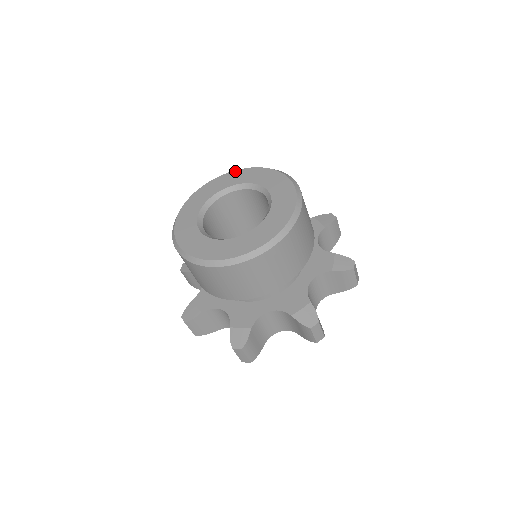
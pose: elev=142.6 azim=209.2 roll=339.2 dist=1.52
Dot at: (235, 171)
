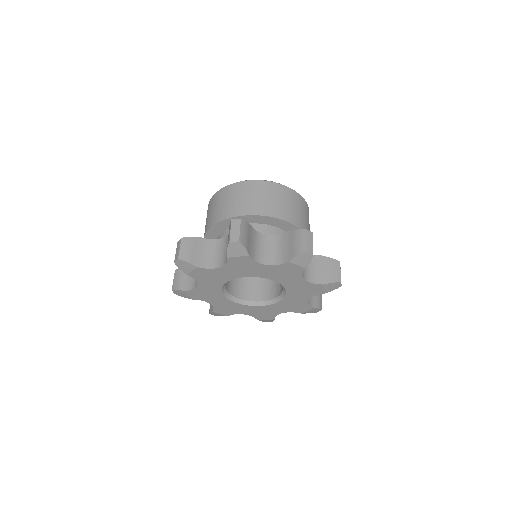
Dot at: occluded
